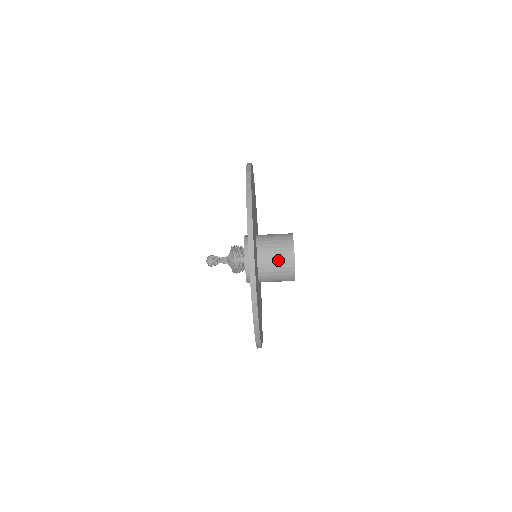
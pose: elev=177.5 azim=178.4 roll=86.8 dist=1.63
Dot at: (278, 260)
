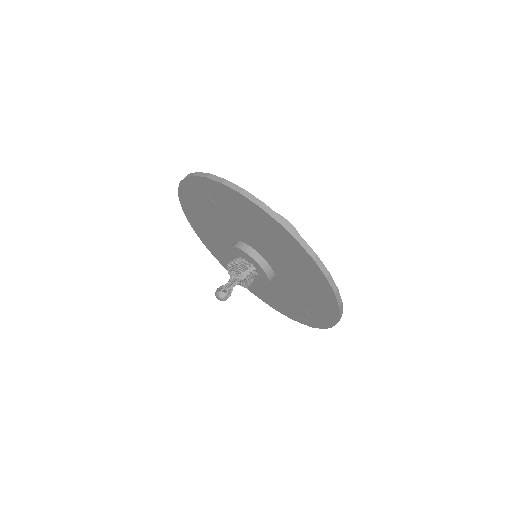
Dot at: occluded
